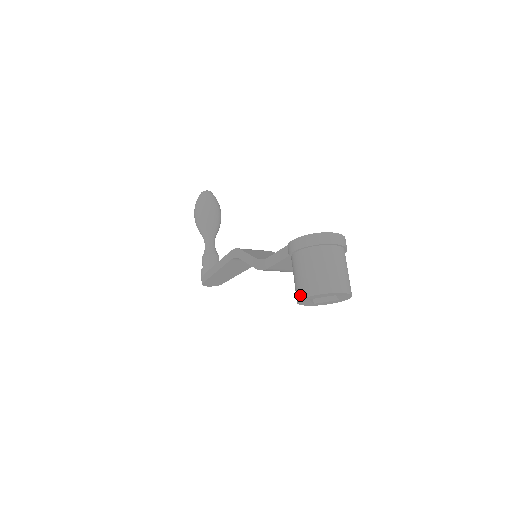
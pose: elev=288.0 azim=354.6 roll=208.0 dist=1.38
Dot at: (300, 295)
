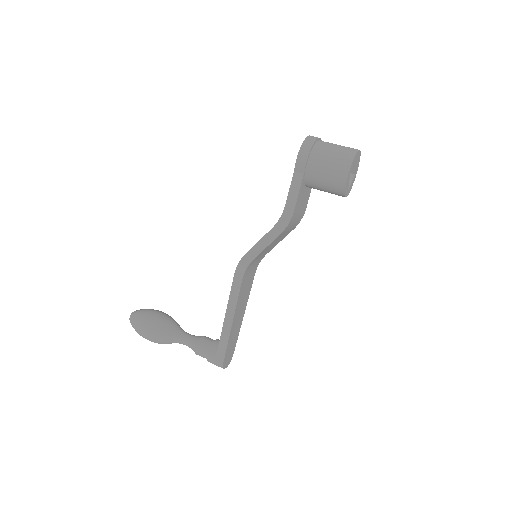
Dot at: (345, 173)
